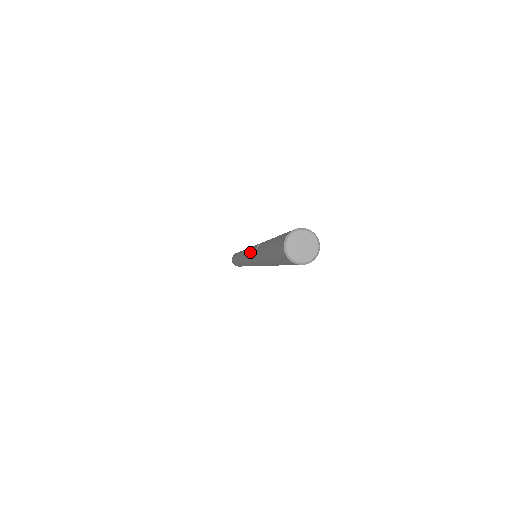
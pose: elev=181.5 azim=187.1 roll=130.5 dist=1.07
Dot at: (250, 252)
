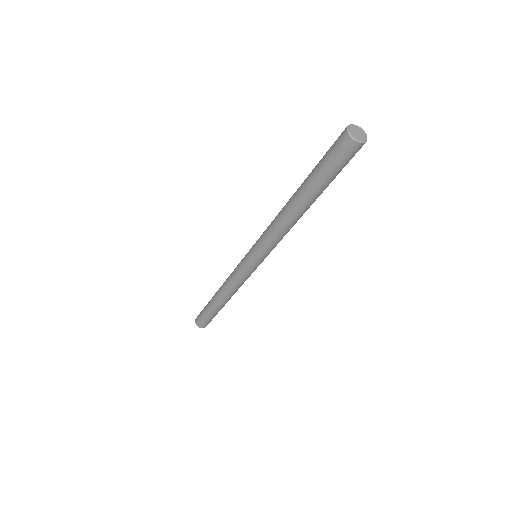
Dot at: occluded
